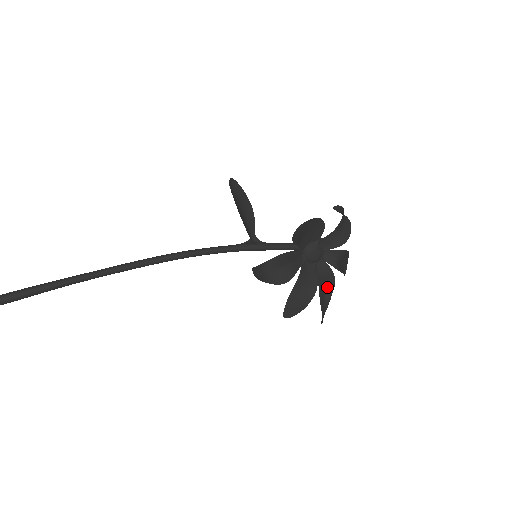
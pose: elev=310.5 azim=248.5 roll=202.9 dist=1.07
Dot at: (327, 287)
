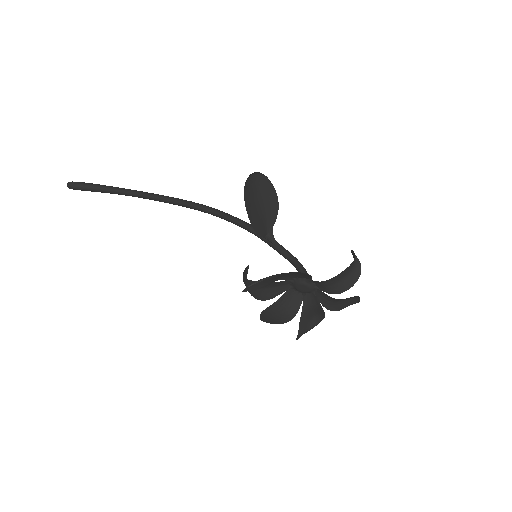
Dot at: (317, 313)
